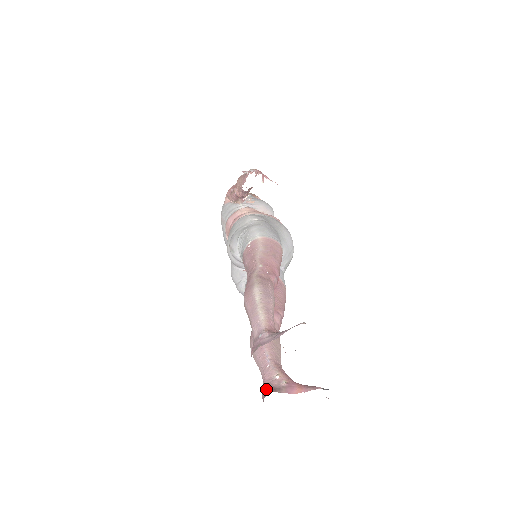
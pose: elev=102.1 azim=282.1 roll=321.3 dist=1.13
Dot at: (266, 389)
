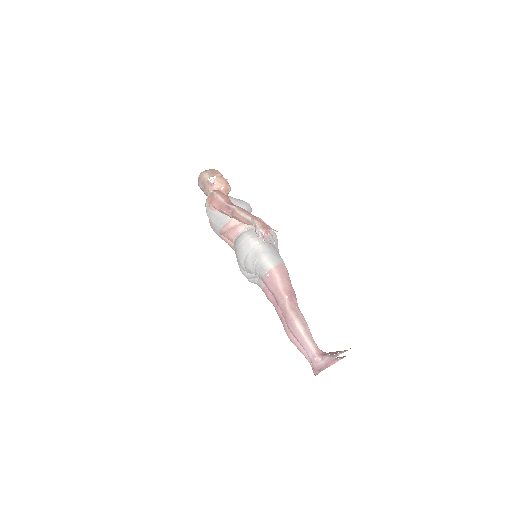
Dot at: occluded
